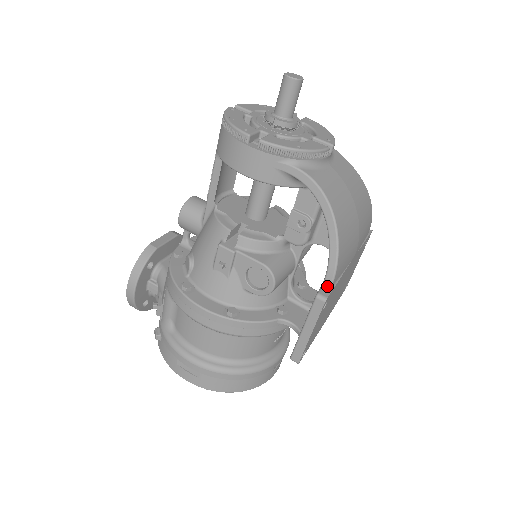
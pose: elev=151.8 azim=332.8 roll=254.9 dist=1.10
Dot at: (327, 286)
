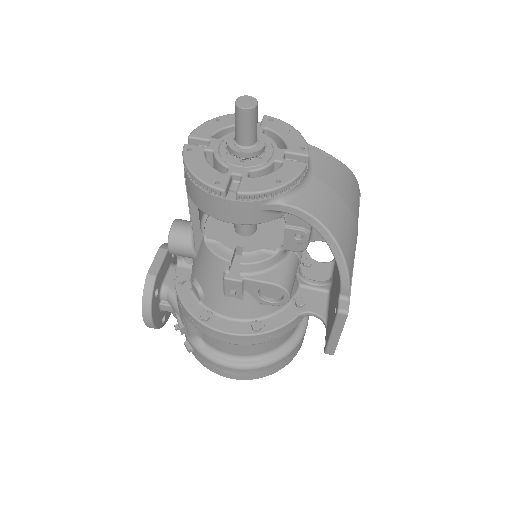
Dot at: (344, 297)
